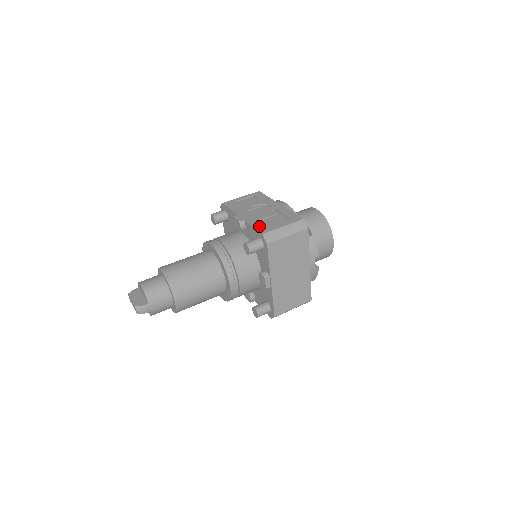
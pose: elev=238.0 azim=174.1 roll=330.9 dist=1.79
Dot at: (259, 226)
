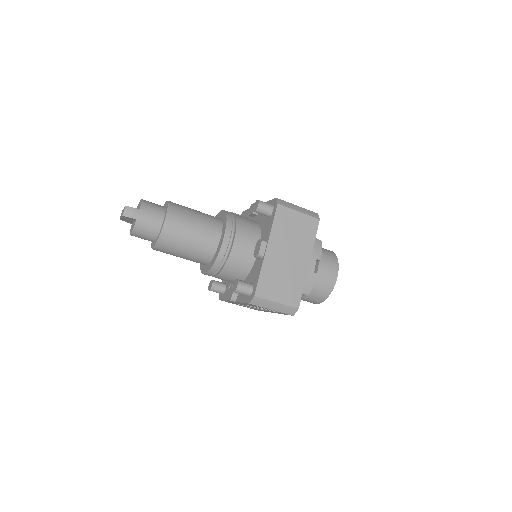
Dot at: occluded
